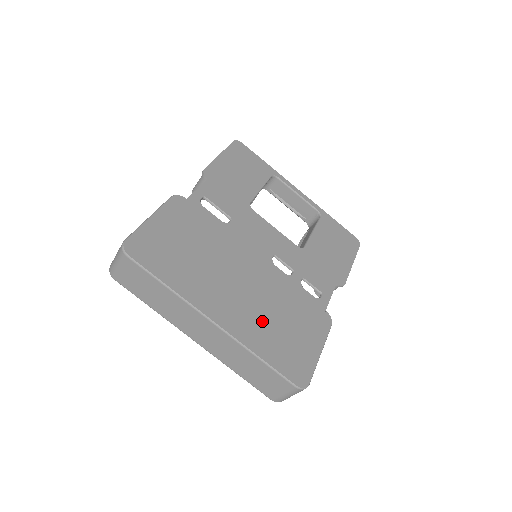
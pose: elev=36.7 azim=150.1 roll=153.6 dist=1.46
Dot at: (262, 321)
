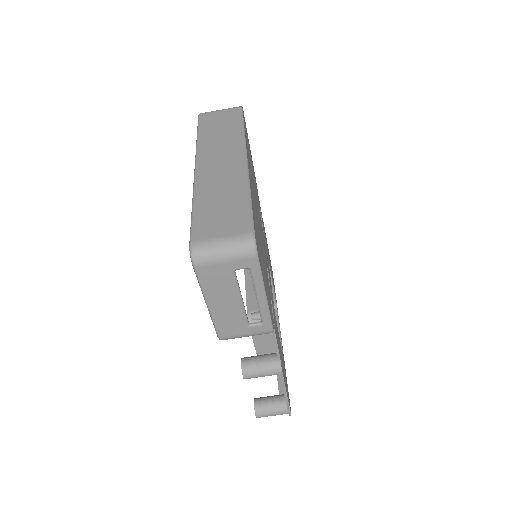
Dot at: occluded
